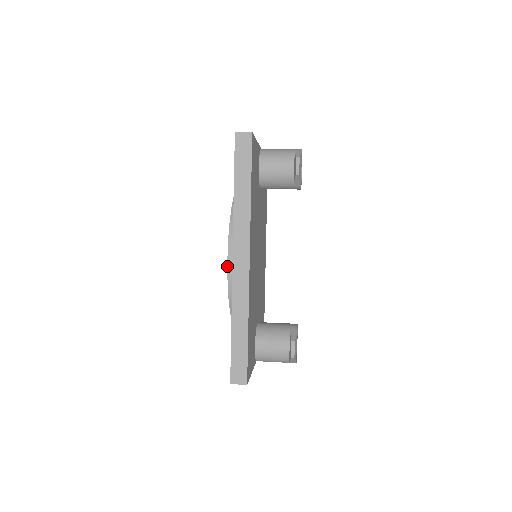
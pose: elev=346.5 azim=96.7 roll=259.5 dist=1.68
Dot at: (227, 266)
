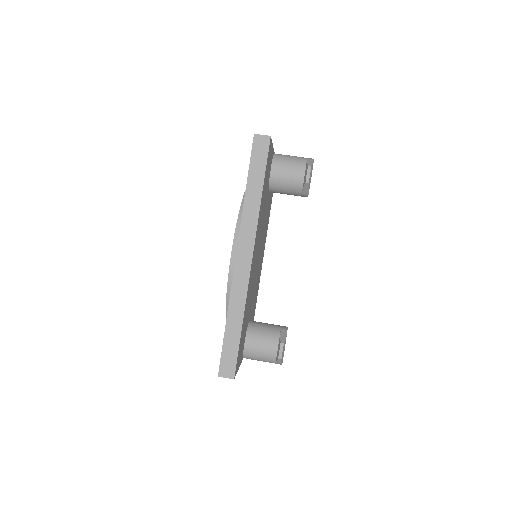
Dot at: (230, 262)
